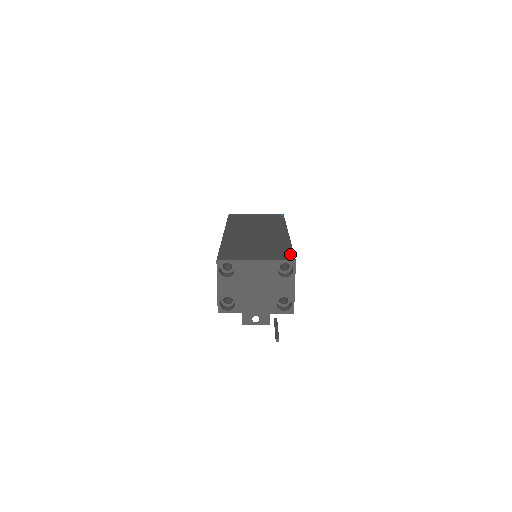
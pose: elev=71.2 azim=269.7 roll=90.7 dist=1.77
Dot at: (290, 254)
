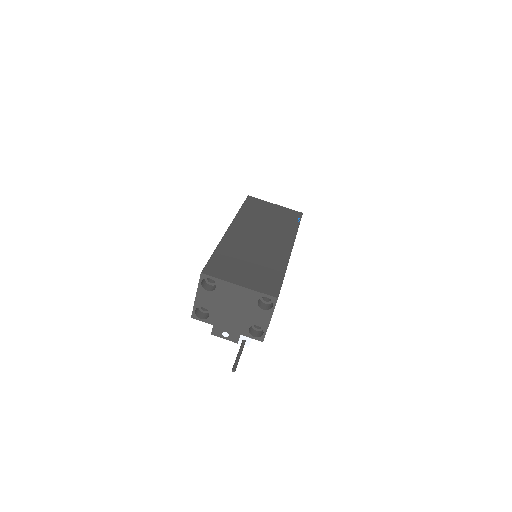
Dot at: (277, 286)
